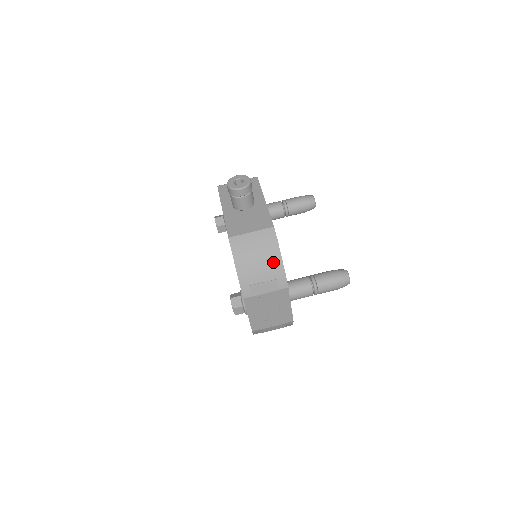
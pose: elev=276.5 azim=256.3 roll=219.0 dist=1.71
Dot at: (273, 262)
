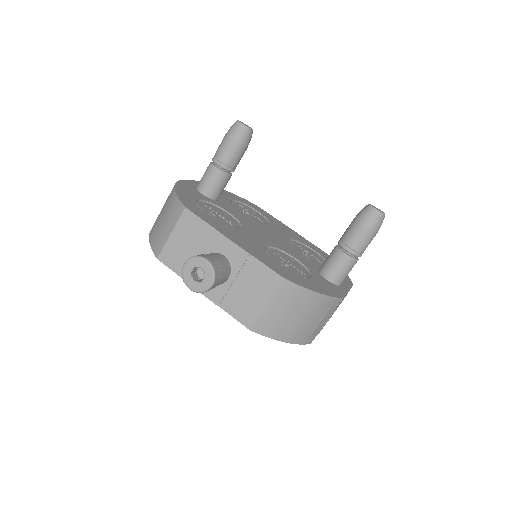
Dot at: (314, 304)
